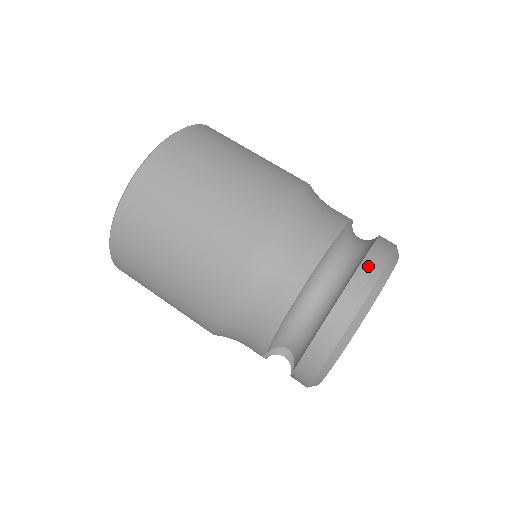
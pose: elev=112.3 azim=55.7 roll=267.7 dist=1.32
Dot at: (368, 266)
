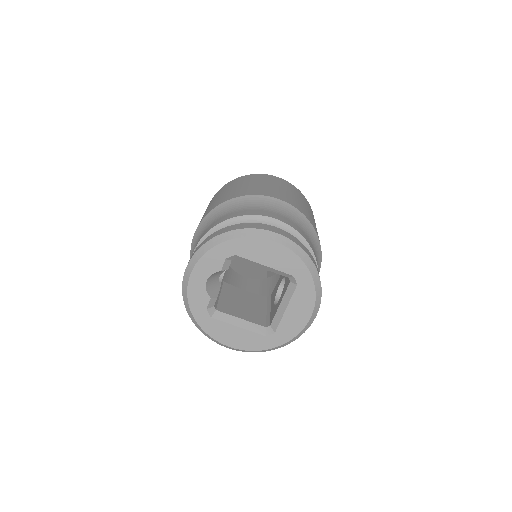
Dot at: (289, 235)
